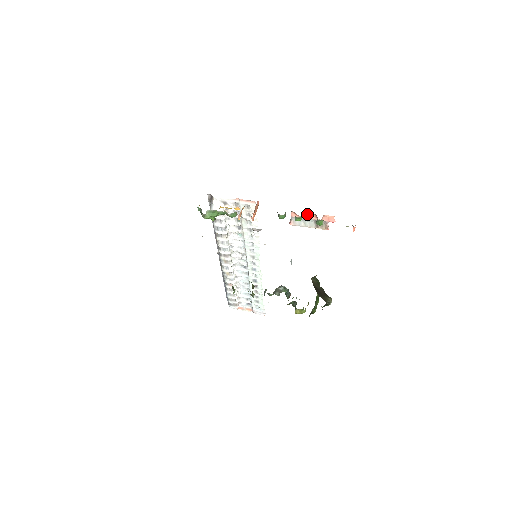
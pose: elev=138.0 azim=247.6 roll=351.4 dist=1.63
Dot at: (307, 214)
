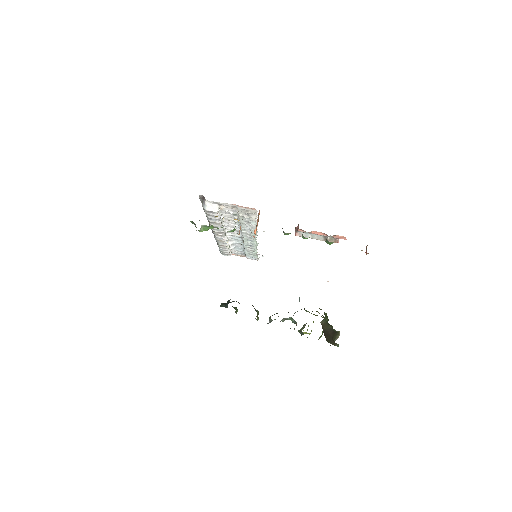
Dot at: (316, 232)
